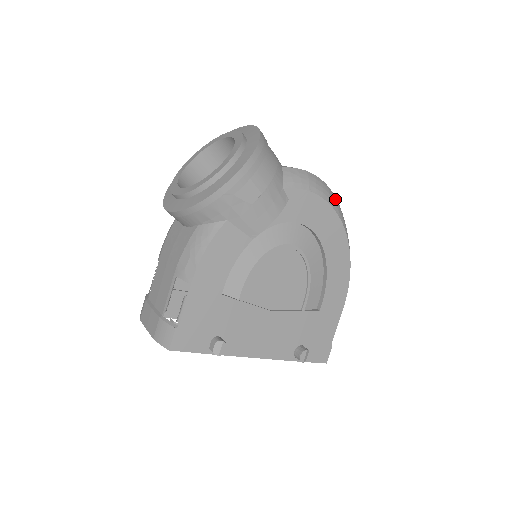
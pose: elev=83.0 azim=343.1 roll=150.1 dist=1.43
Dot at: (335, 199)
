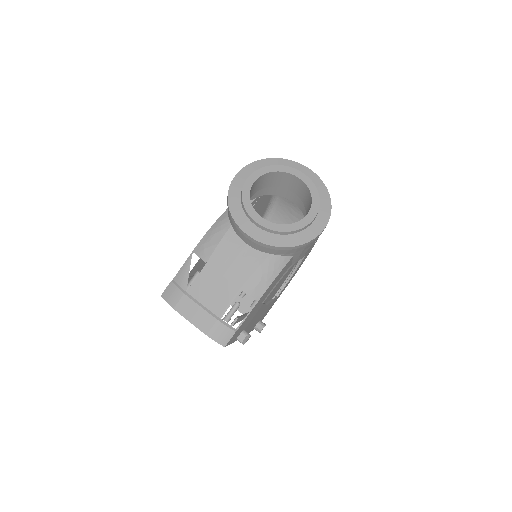
Dot at: occluded
